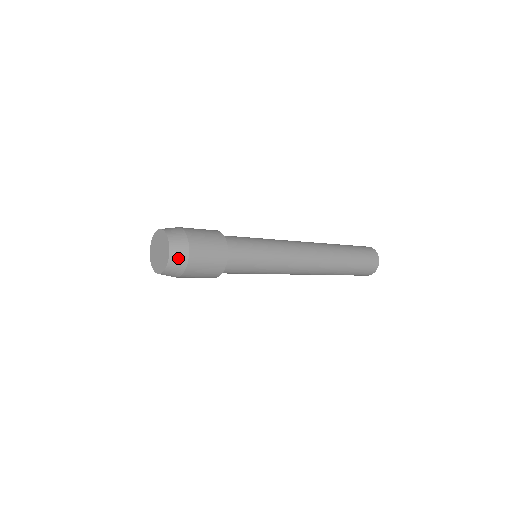
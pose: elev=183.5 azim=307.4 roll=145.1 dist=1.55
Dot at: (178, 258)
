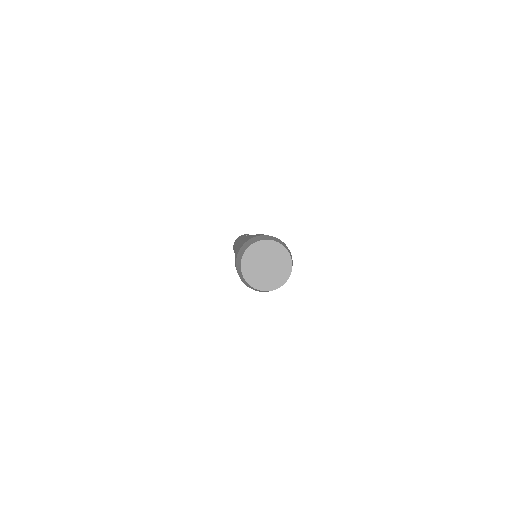
Dot at: (290, 254)
